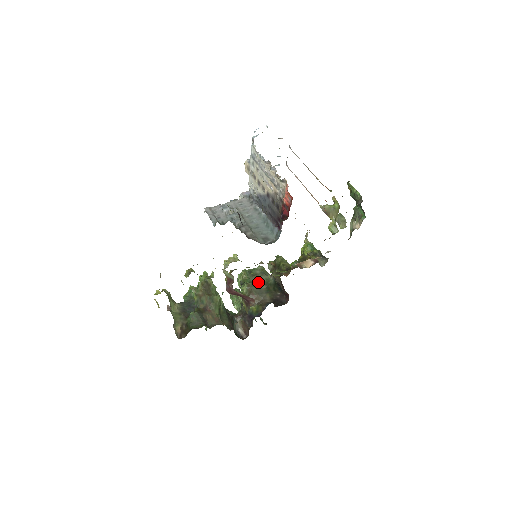
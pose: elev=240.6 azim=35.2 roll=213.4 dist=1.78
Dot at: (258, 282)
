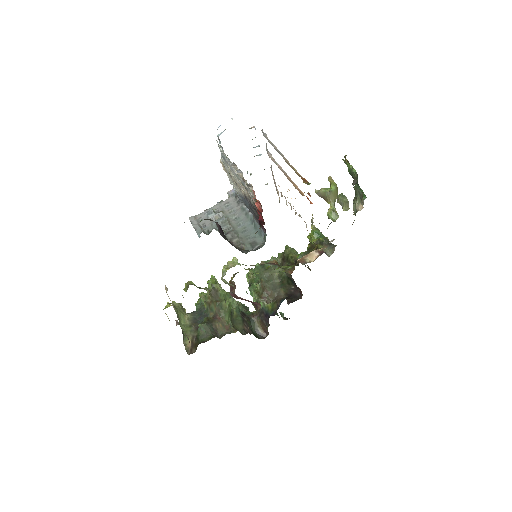
Dot at: (271, 277)
